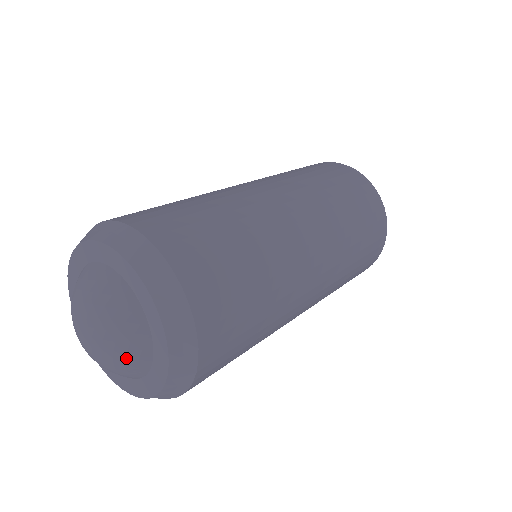
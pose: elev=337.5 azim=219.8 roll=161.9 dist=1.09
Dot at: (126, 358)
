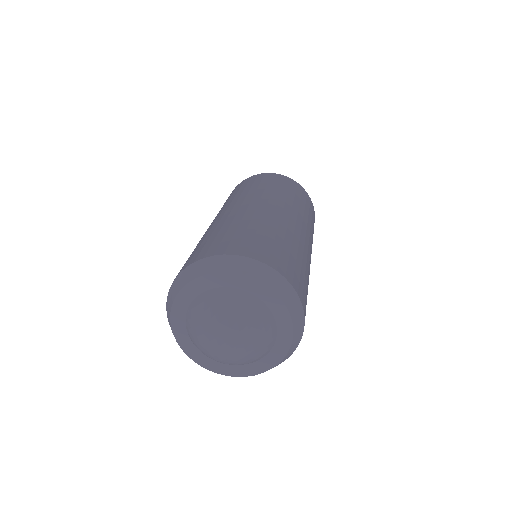
Dot at: (251, 359)
